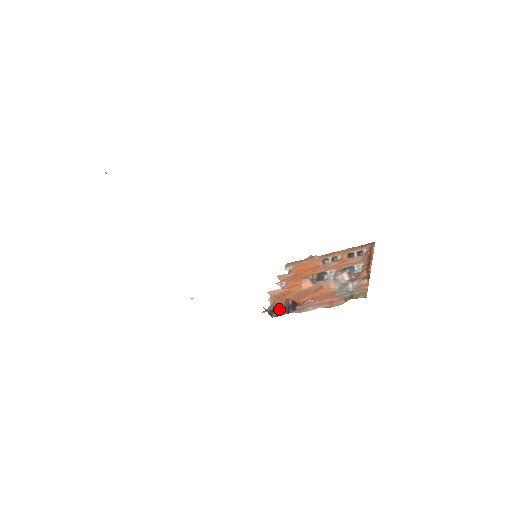
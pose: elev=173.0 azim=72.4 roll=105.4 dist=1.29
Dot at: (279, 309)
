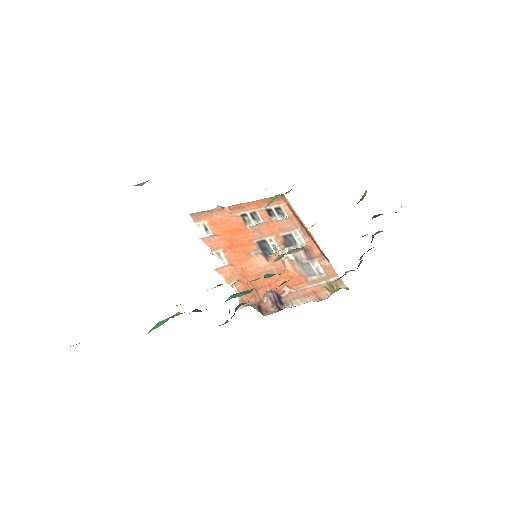
Dot at: (262, 303)
